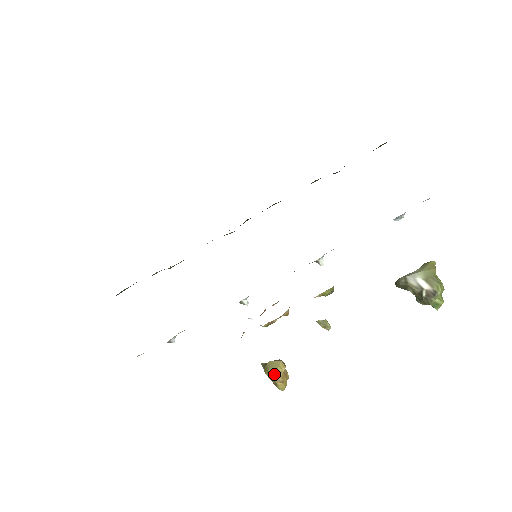
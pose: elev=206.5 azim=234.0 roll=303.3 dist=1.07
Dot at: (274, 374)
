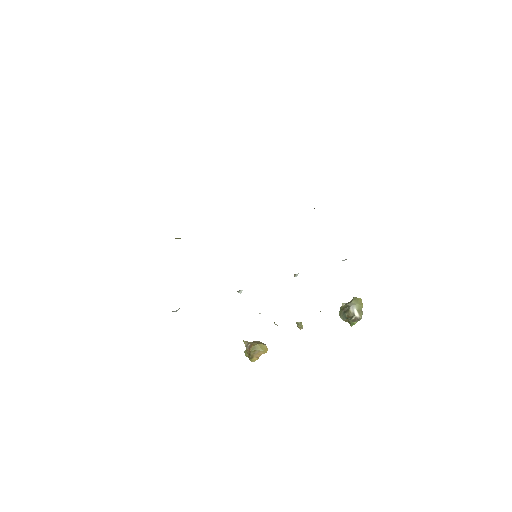
Dot at: (258, 353)
